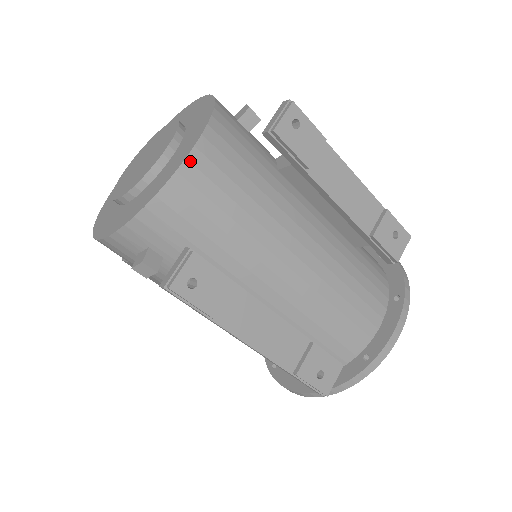
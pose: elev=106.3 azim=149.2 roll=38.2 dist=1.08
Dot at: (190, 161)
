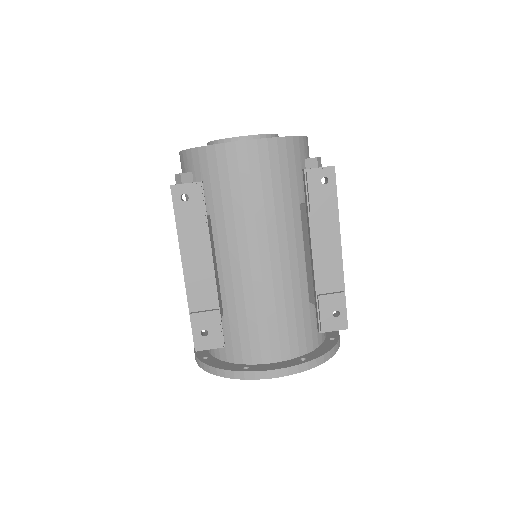
Dot at: (247, 144)
